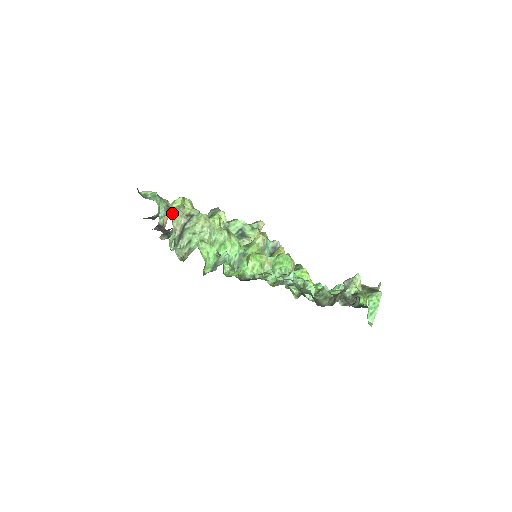
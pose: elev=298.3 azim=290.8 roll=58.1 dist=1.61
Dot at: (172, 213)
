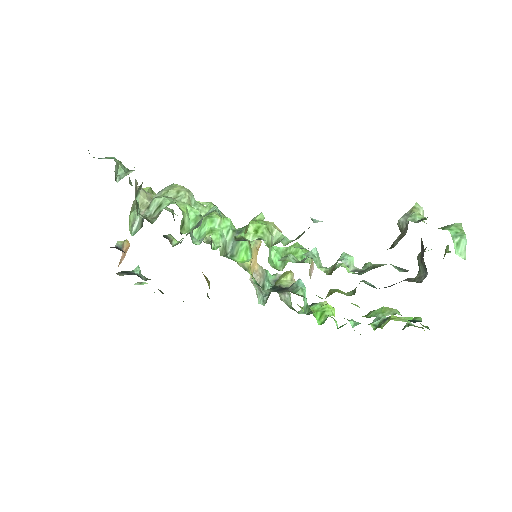
Dot at: (135, 182)
